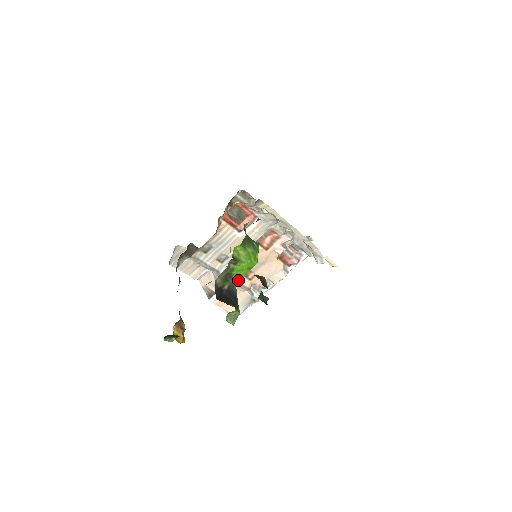
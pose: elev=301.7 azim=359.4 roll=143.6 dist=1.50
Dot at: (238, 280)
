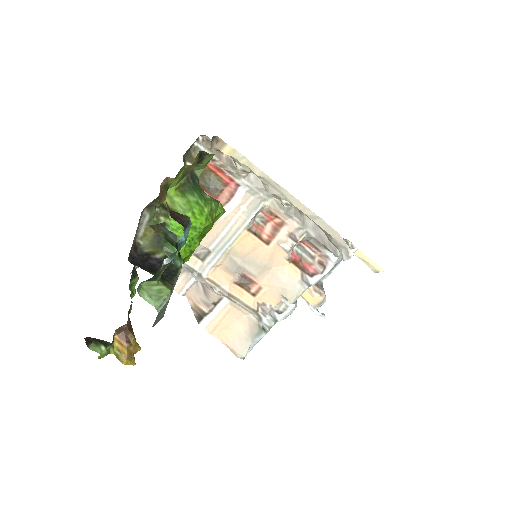
Dot at: occluded
